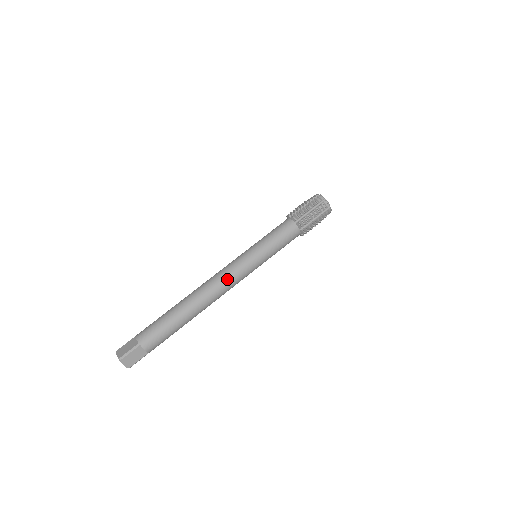
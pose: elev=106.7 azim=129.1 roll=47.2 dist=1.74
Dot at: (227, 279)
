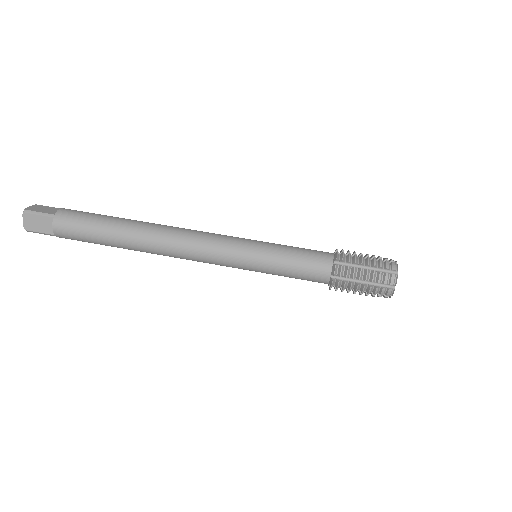
Dot at: (198, 244)
